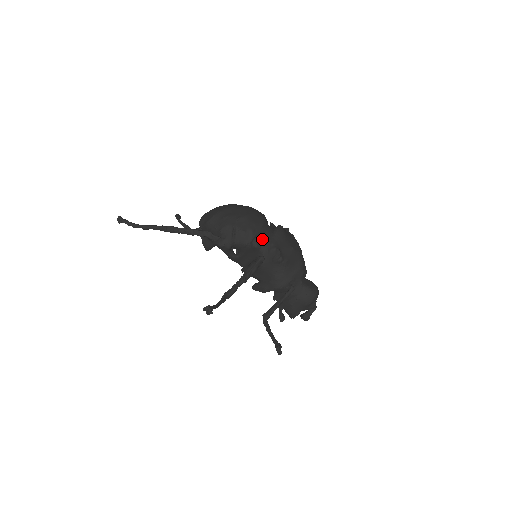
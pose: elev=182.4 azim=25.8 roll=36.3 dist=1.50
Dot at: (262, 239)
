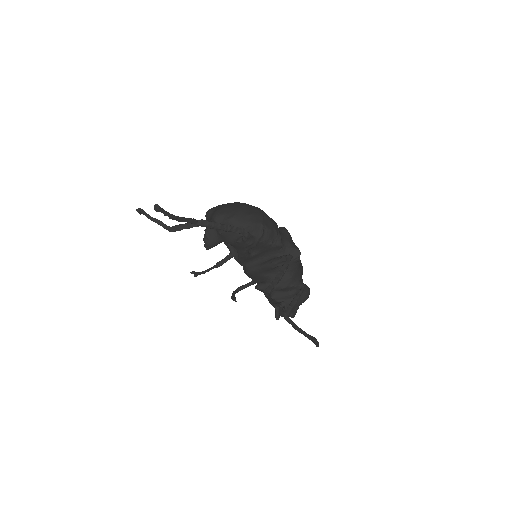
Dot at: occluded
